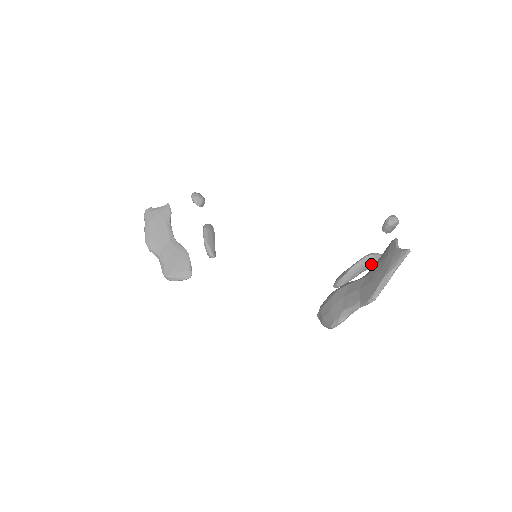
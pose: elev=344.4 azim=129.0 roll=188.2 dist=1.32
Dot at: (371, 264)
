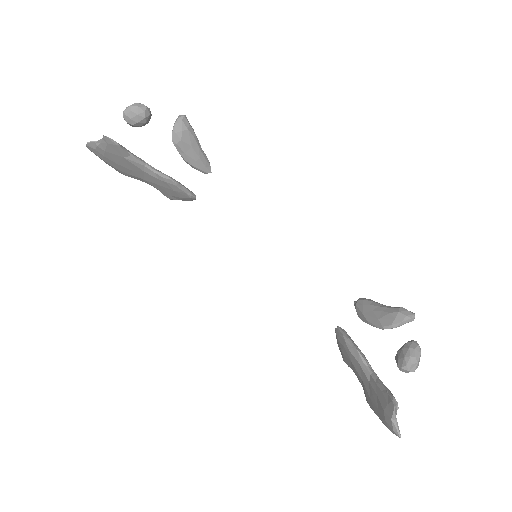
Dot at: occluded
